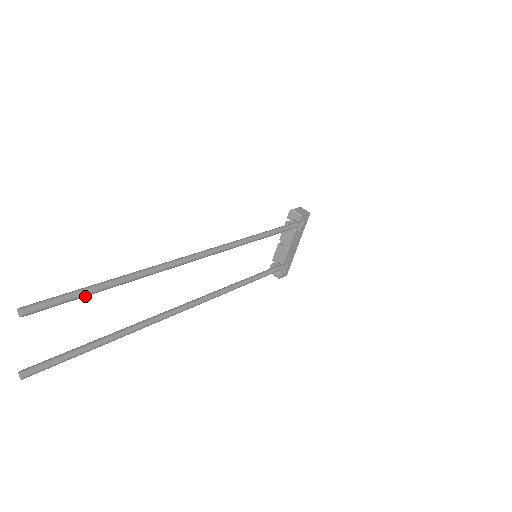
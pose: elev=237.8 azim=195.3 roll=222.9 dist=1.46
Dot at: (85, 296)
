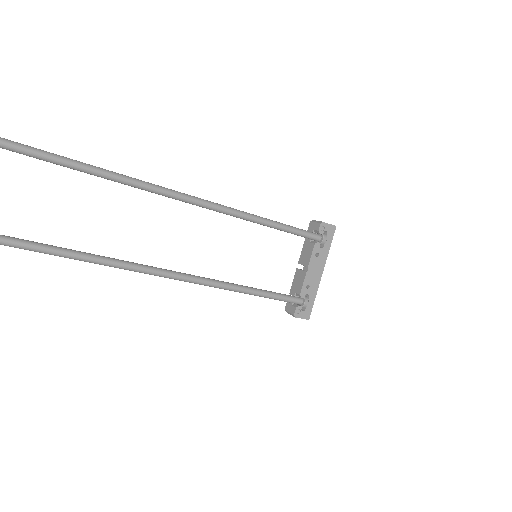
Dot at: out of frame
